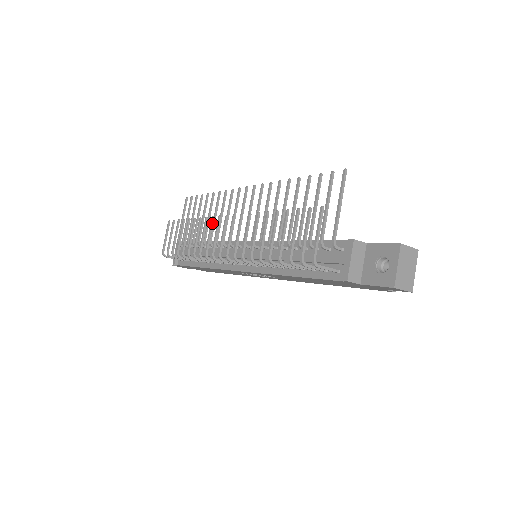
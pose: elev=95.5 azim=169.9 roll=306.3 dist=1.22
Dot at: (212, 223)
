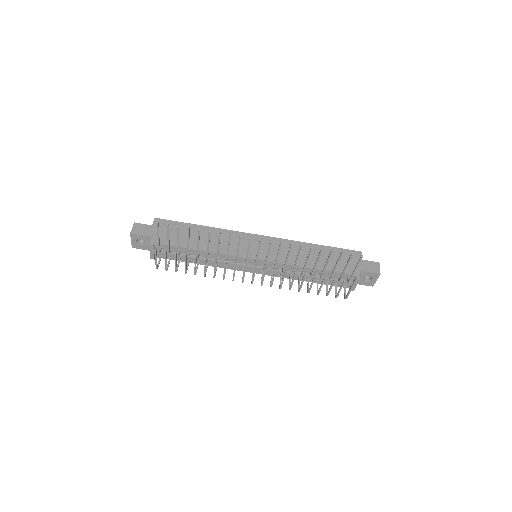
Dot at: occluded
